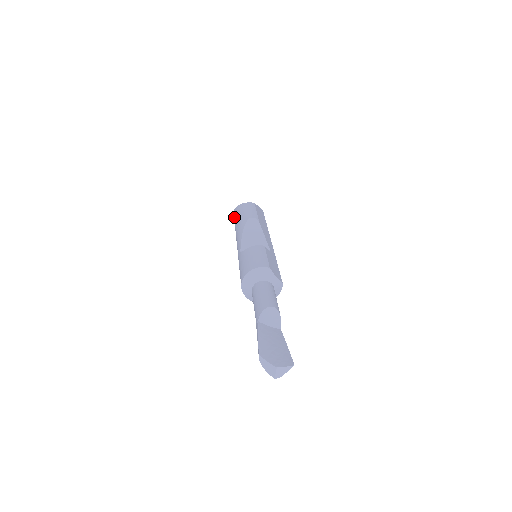
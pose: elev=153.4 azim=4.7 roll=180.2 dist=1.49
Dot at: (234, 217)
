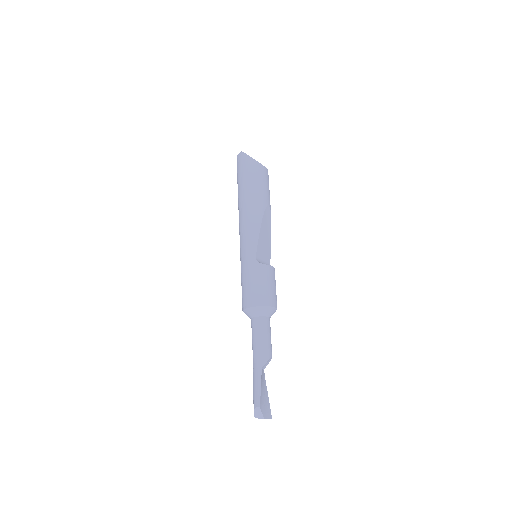
Dot at: (246, 171)
